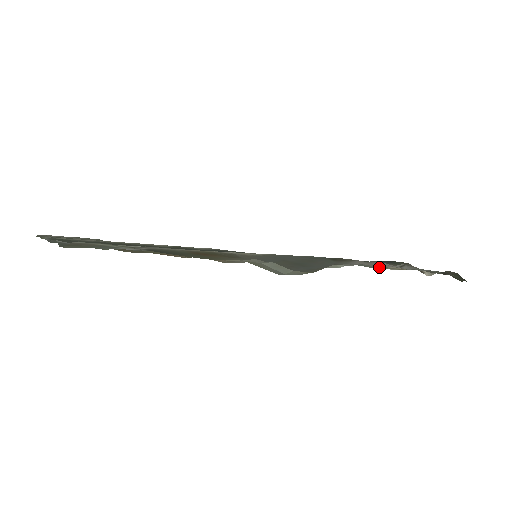
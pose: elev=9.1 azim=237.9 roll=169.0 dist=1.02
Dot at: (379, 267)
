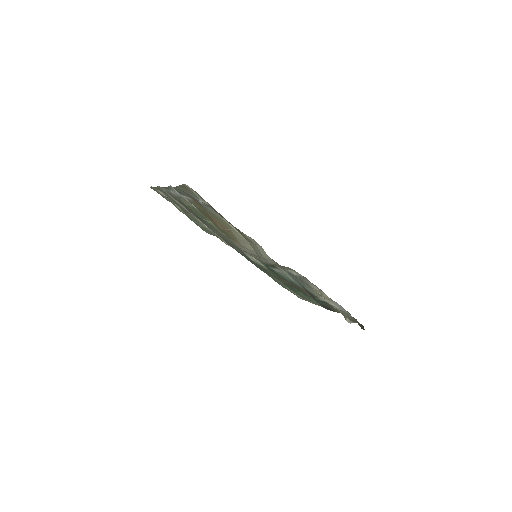
Dot at: (319, 295)
